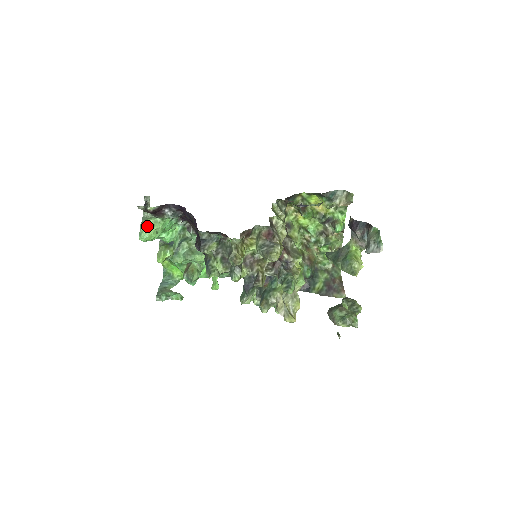
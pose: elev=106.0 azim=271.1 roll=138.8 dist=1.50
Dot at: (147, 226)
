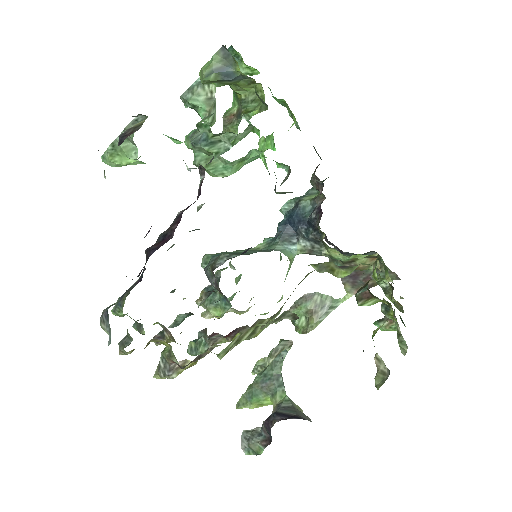
Dot at: (116, 158)
